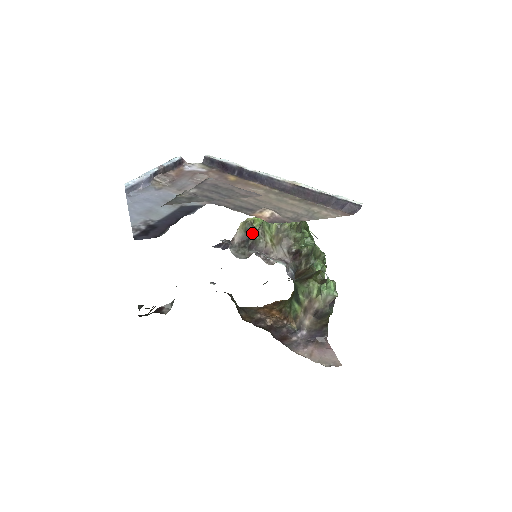
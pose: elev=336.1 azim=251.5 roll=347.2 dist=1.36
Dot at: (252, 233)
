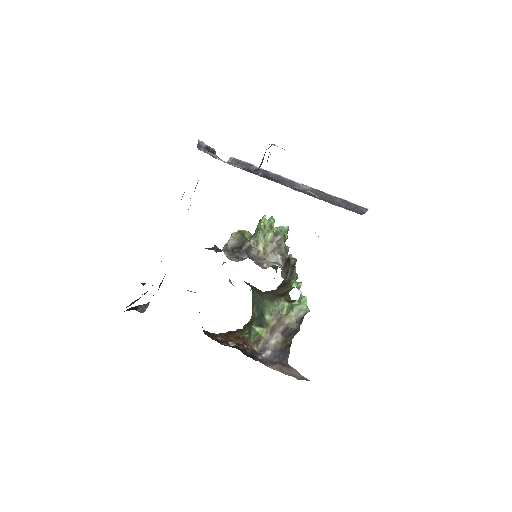
Dot at: (245, 241)
